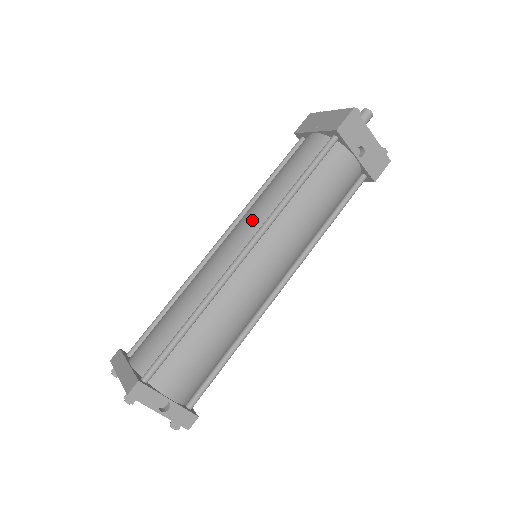
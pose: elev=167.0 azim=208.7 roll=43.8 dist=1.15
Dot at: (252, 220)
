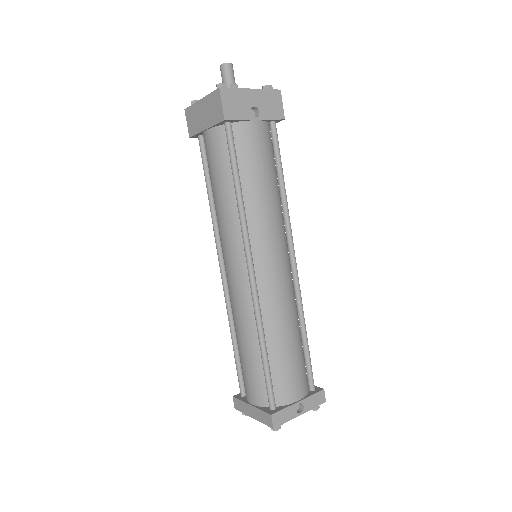
Dot at: (231, 242)
